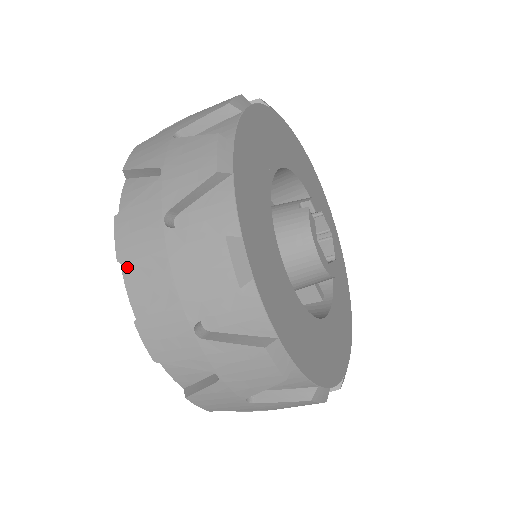
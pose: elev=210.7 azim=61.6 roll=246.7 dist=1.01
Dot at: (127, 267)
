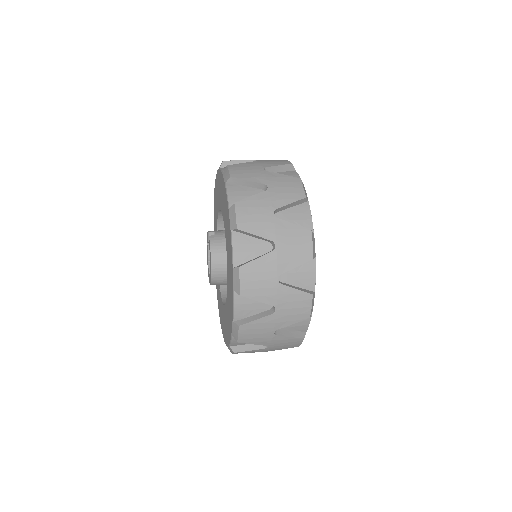
Dot at: (236, 234)
